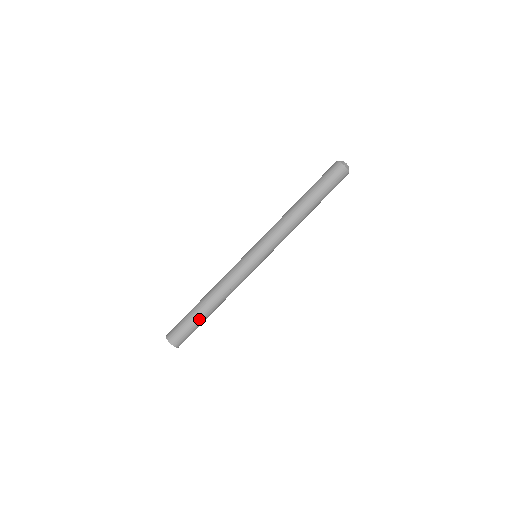
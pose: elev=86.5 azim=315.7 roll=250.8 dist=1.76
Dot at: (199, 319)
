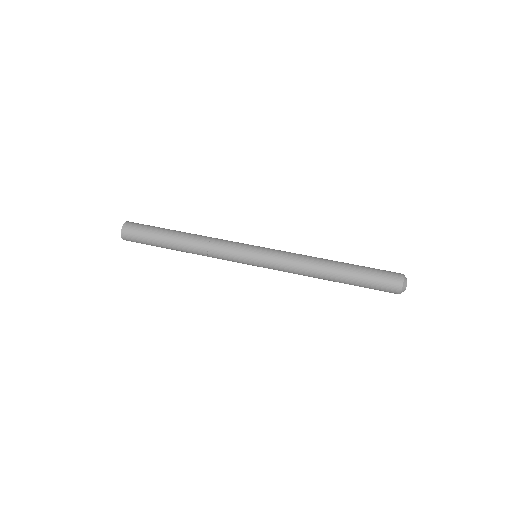
Dot at: (161, 238)
